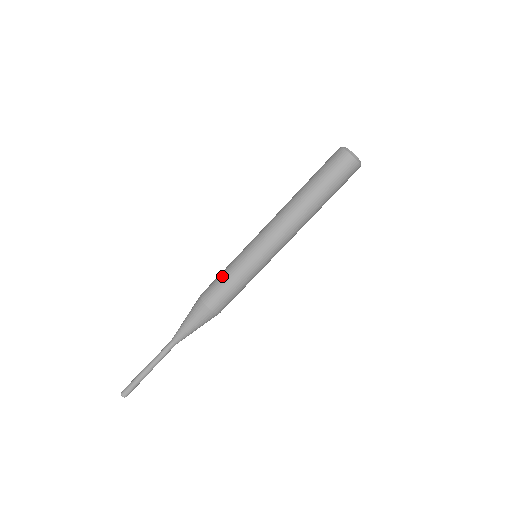
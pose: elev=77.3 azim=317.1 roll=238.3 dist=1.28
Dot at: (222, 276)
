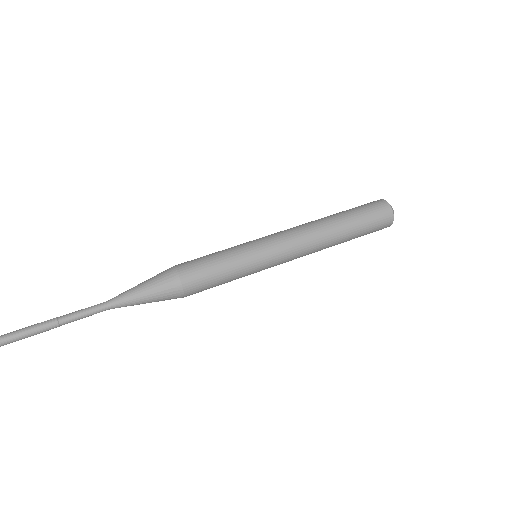
Dot at: occluded
